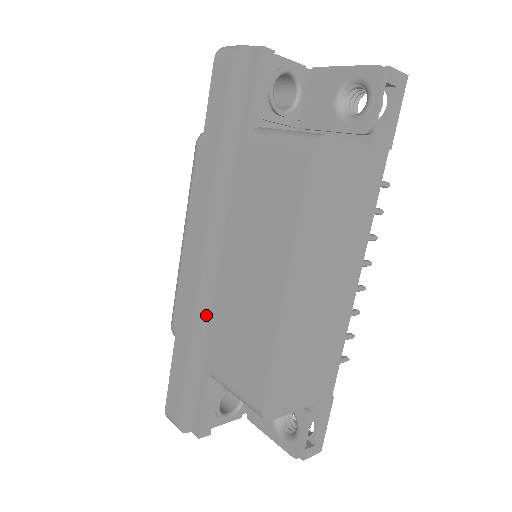
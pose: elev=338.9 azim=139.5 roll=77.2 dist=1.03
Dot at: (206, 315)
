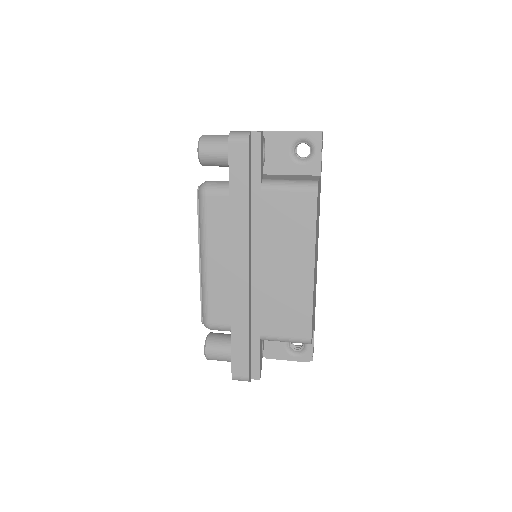
Dot at: (251, 303)
